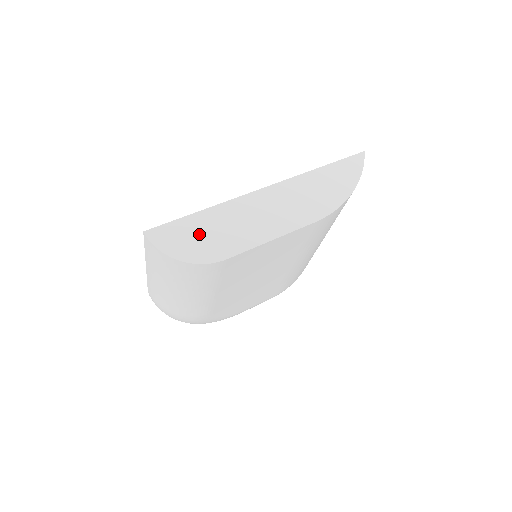
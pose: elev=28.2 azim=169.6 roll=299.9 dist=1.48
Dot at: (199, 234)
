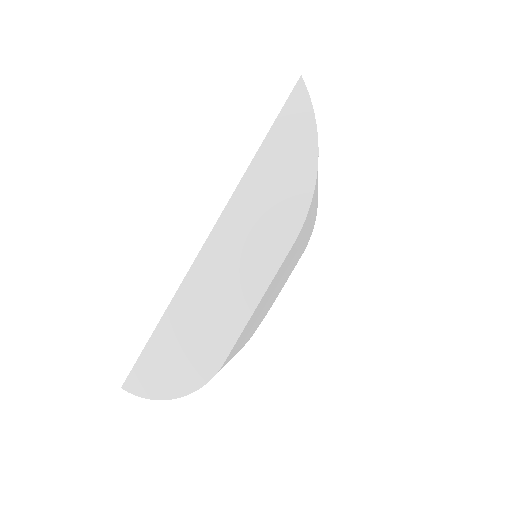
Dot at: (176, 353)
